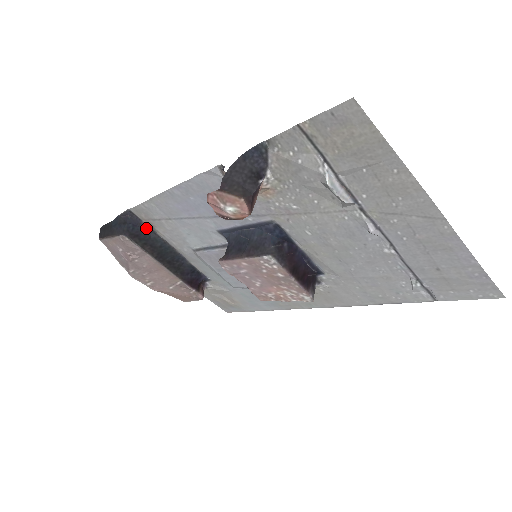
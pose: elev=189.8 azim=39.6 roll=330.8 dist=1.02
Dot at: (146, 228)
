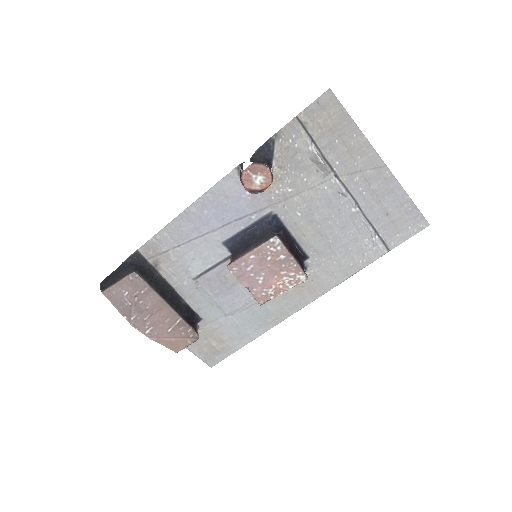
Dot at: (150, 268)
